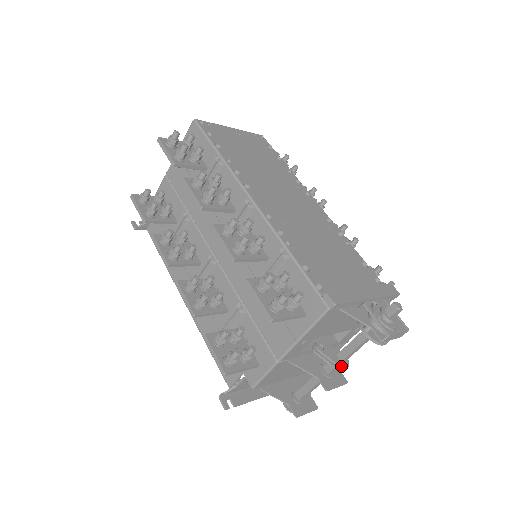
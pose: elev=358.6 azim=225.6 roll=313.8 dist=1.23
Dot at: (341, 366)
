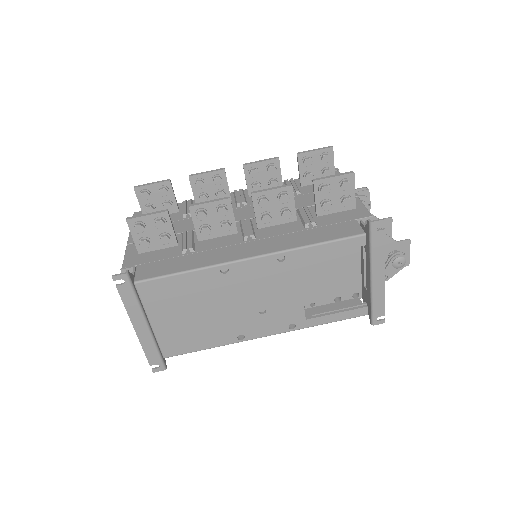
Dot at: occluded
